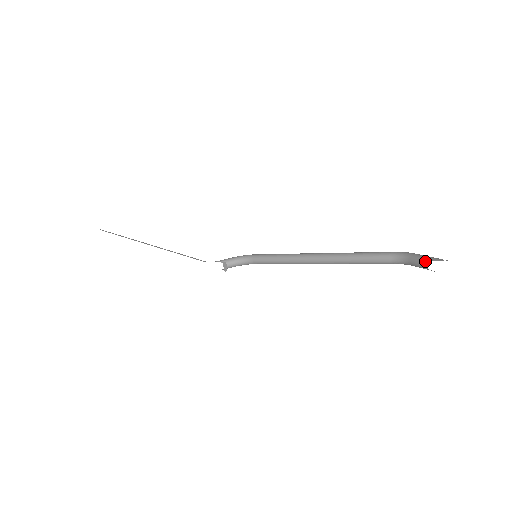
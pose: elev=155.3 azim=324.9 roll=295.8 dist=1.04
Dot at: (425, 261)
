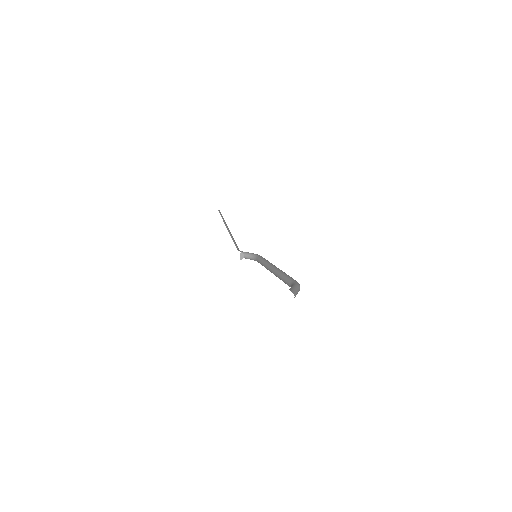
Dot at: (289, 289)
